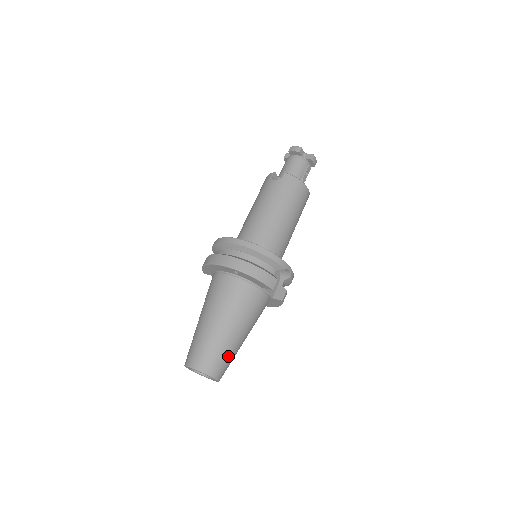
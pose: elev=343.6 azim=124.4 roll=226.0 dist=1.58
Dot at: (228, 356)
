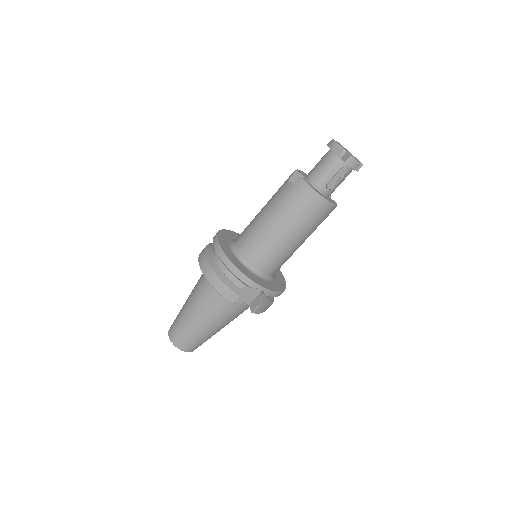
Dot at: (194, 339)
